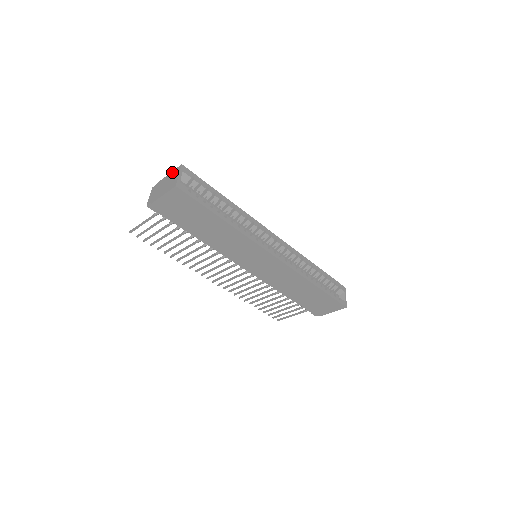
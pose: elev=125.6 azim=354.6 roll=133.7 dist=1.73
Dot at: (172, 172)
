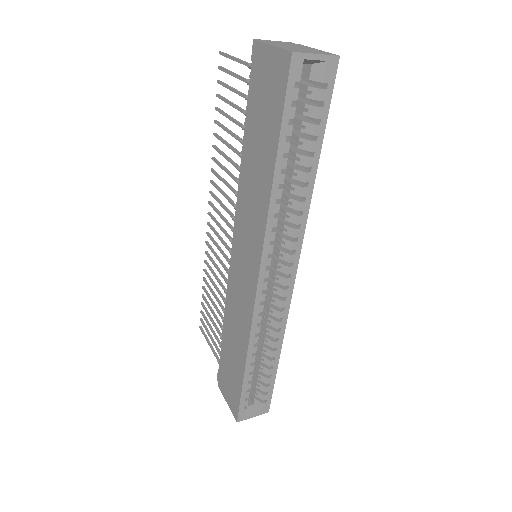
Dot at: occluded
